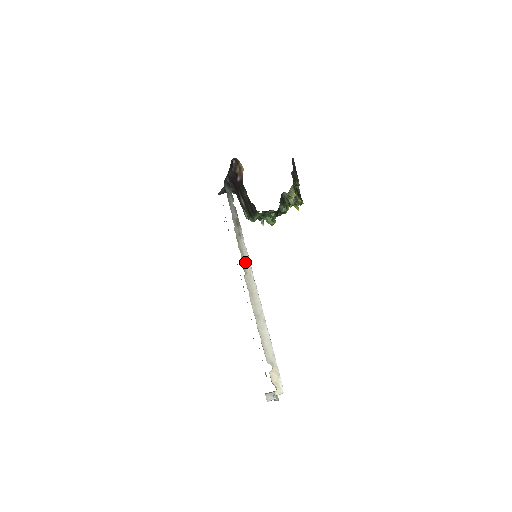
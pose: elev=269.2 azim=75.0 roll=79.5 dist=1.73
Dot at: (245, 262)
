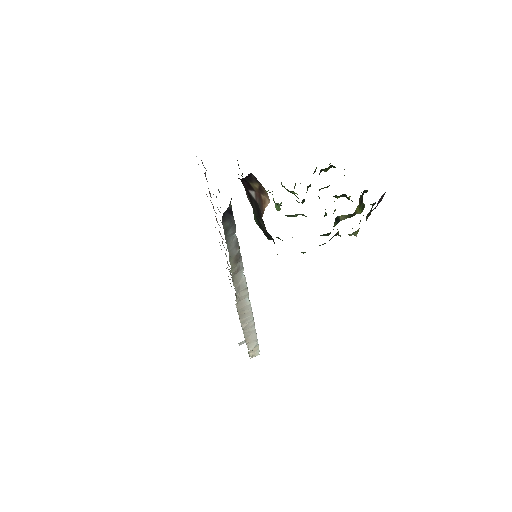
Dot at: (240, 291)
